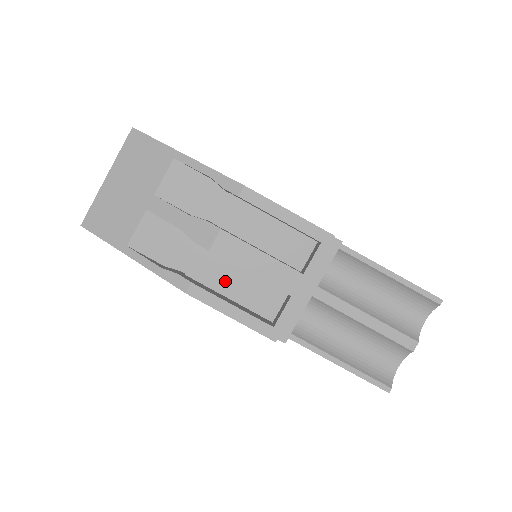
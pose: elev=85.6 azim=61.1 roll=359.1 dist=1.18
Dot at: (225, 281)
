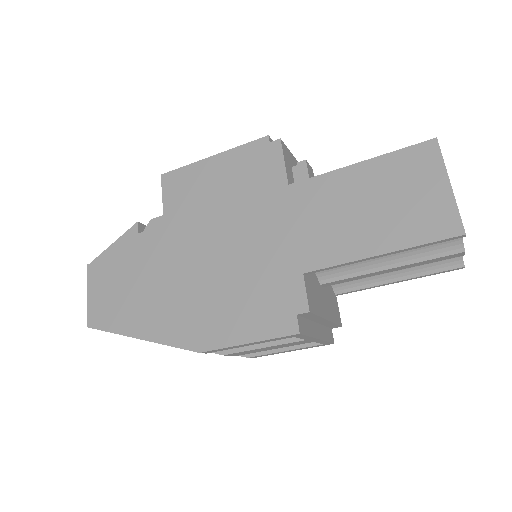
Dot at: occluded
